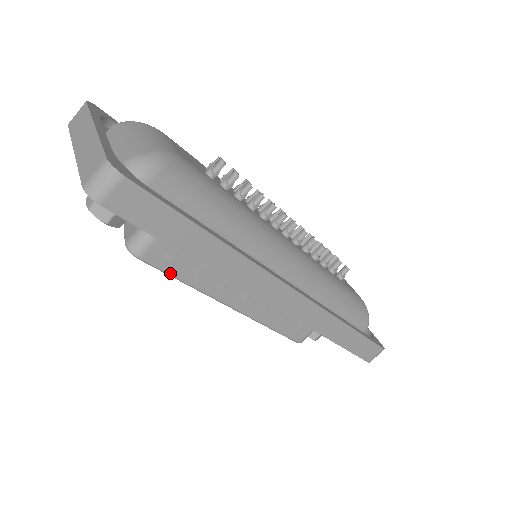
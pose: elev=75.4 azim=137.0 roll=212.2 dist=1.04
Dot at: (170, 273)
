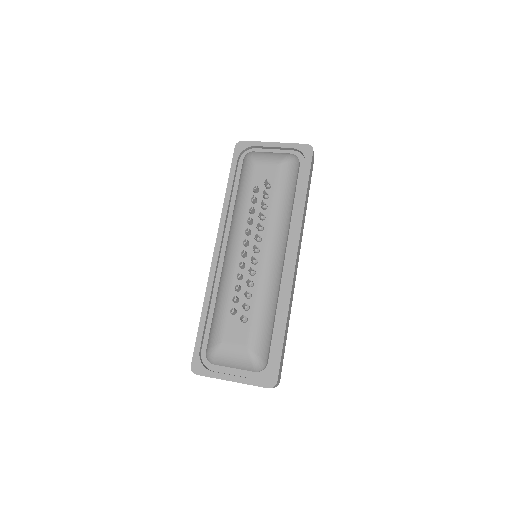
Dot at: occluded
